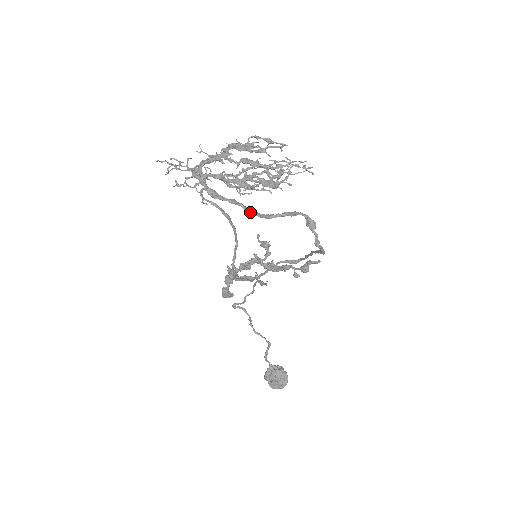
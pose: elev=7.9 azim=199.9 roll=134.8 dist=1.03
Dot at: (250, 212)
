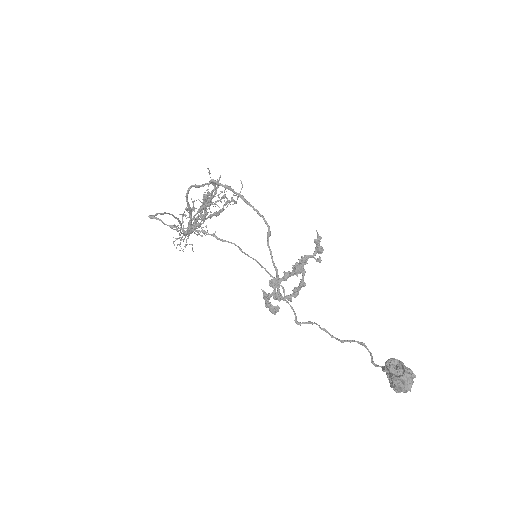
Dot at: (188, 209)
